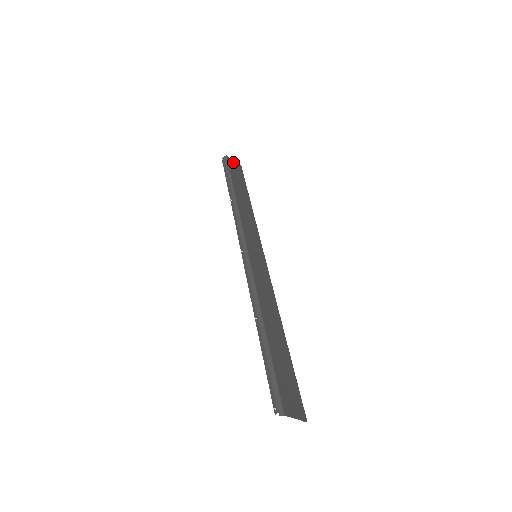
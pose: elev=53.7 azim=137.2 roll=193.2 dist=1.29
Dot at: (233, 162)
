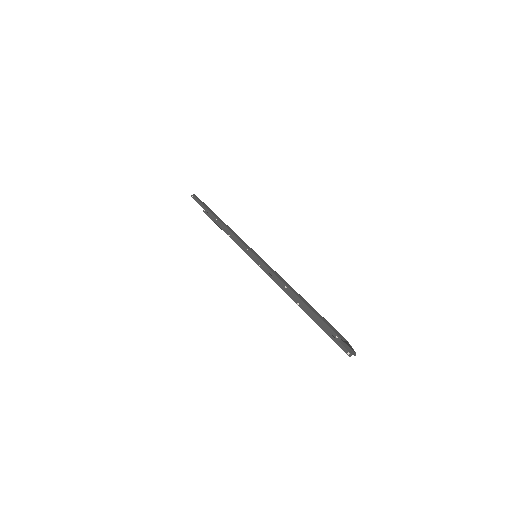
Dot at: occluded
